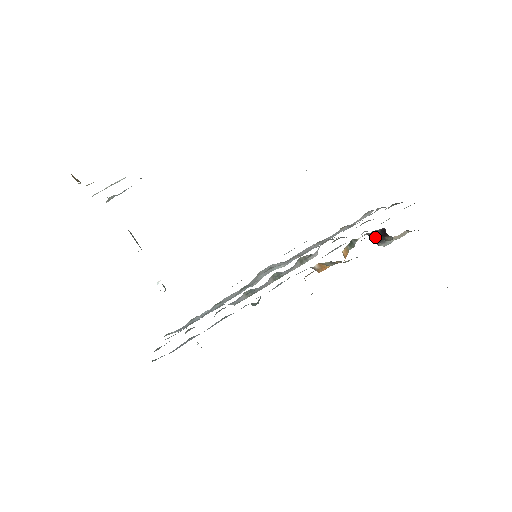
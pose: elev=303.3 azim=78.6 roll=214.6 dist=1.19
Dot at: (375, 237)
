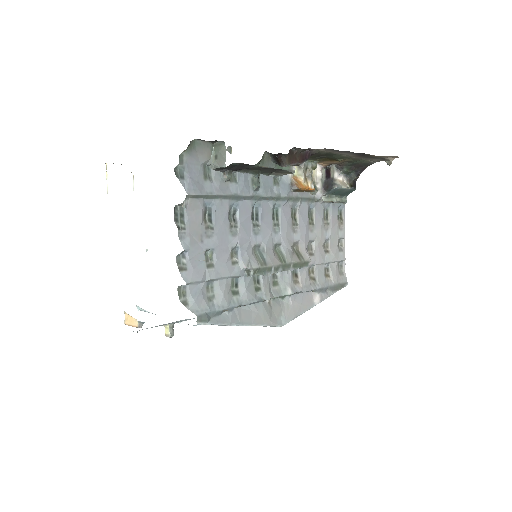
Dot at: (327, 186)
